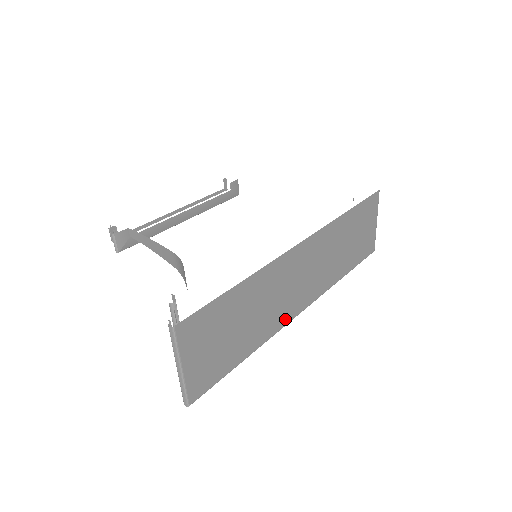
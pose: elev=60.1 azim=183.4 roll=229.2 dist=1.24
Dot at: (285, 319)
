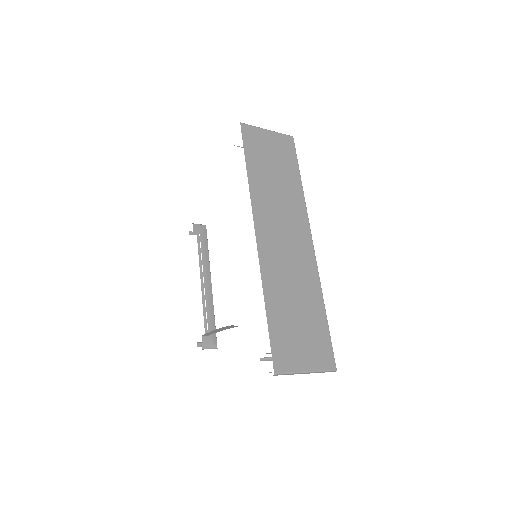
Dot at: (311, 262)
